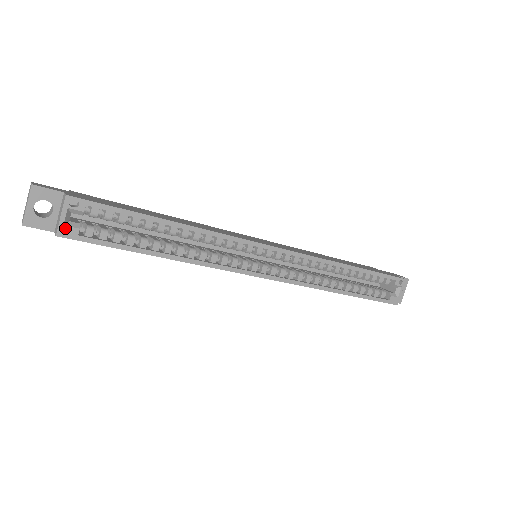
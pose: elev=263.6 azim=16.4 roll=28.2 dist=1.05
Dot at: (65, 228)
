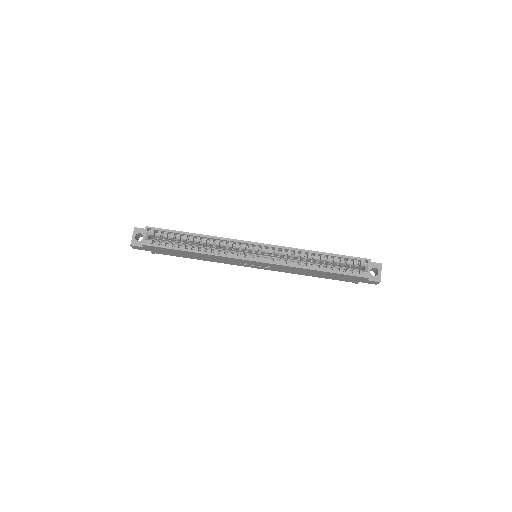
Dot at: (146, 241)
